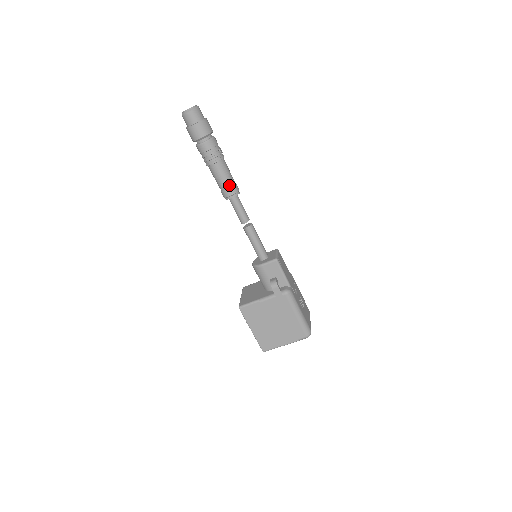
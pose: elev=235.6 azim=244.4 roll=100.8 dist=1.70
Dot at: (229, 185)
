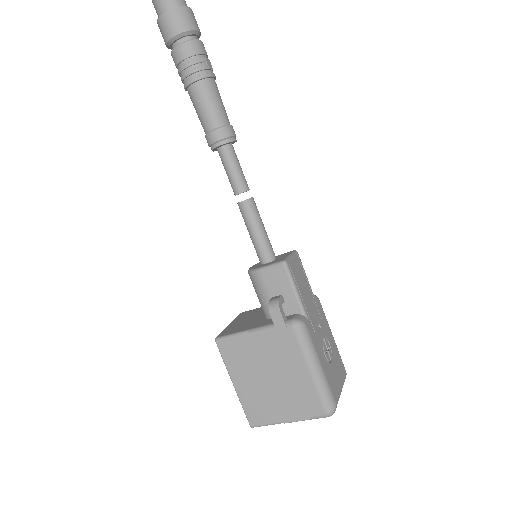
Dot at: (216, 123)
